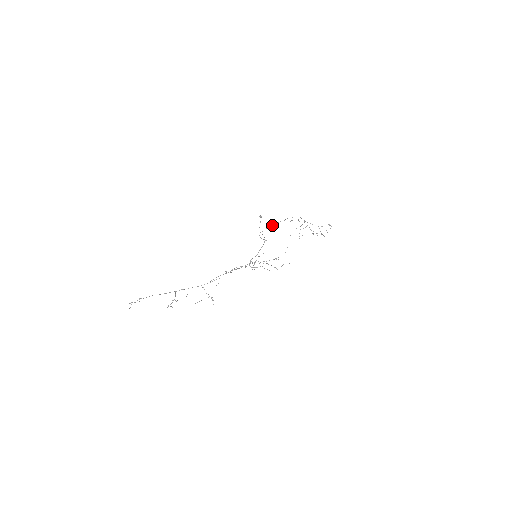
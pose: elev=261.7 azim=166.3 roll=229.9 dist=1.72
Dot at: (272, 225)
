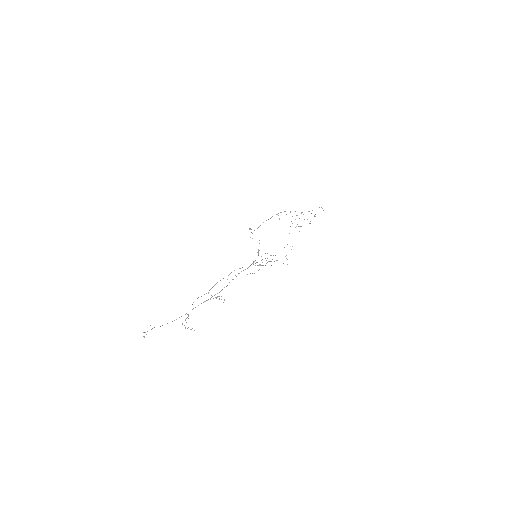
Dot at: (259, 226)
